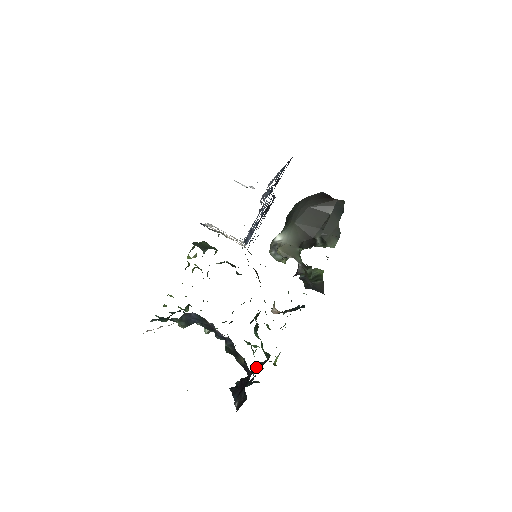
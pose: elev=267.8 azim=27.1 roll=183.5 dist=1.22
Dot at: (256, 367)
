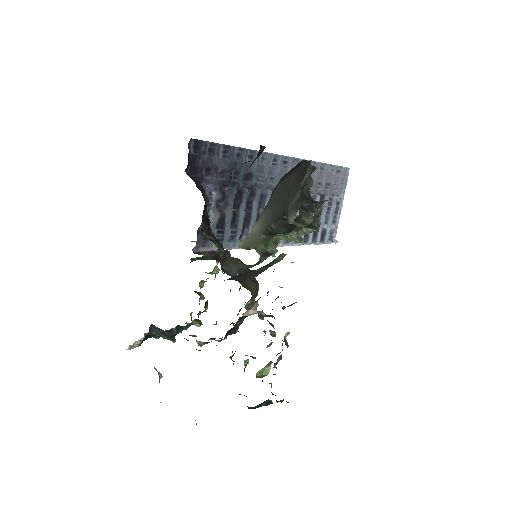
Dot at: occluded
